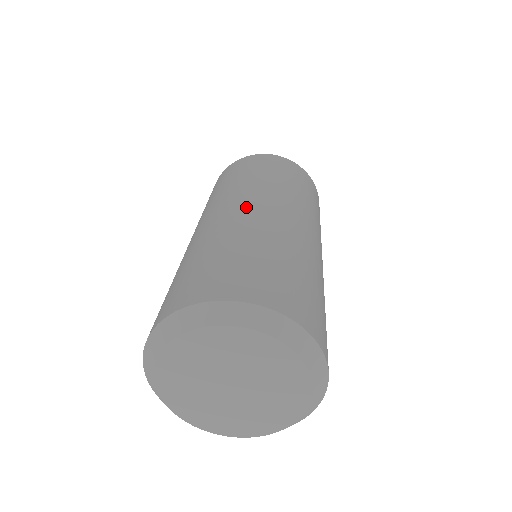
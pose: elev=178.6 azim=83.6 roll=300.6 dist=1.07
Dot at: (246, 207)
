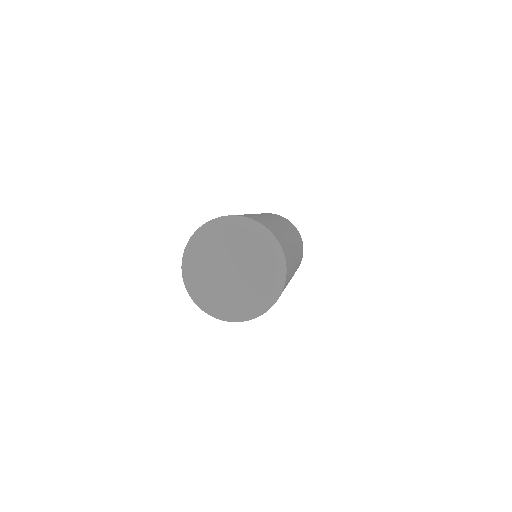
Dot at: occluded
